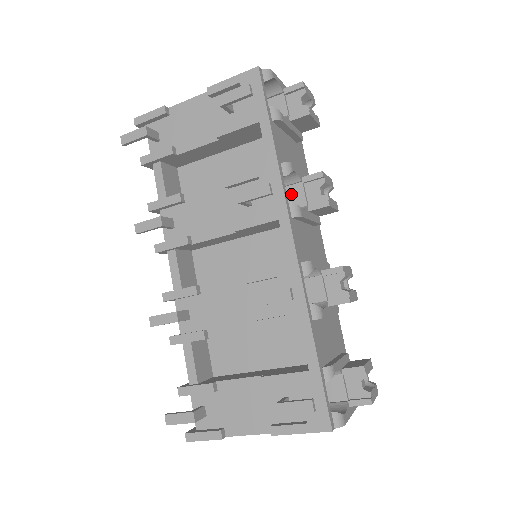
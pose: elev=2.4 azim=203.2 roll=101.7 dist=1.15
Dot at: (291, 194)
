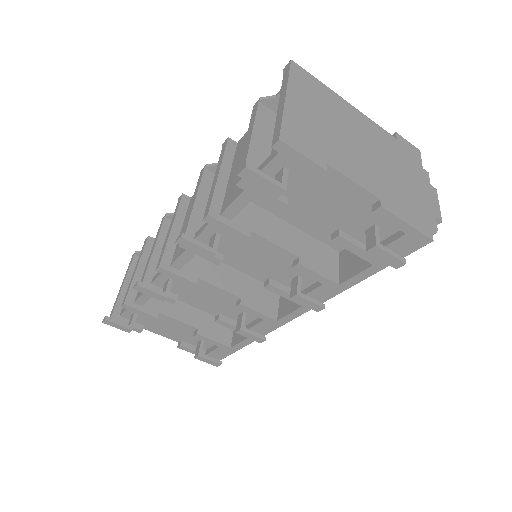
Dot at: occluded
